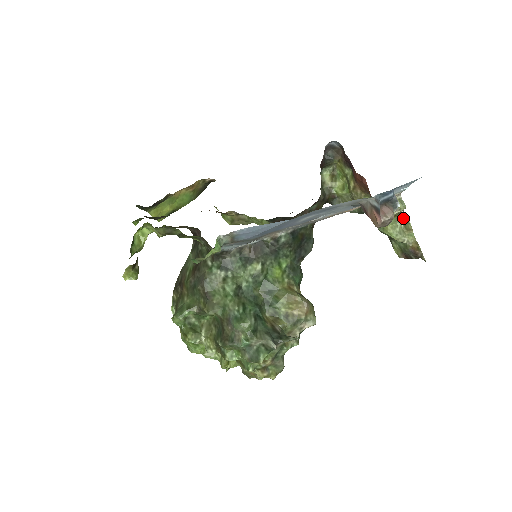
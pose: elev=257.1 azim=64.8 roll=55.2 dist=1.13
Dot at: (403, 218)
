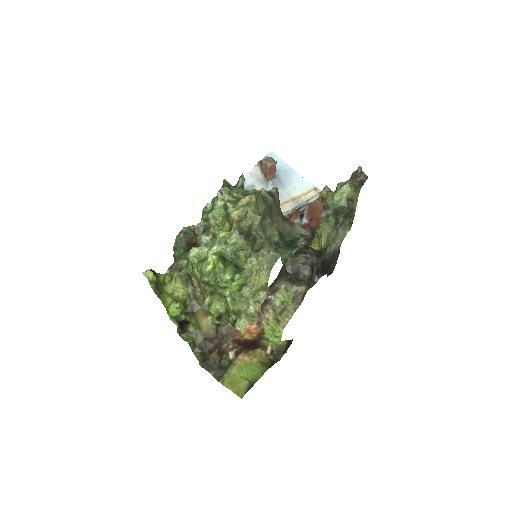
Dot at: (336, 190)
